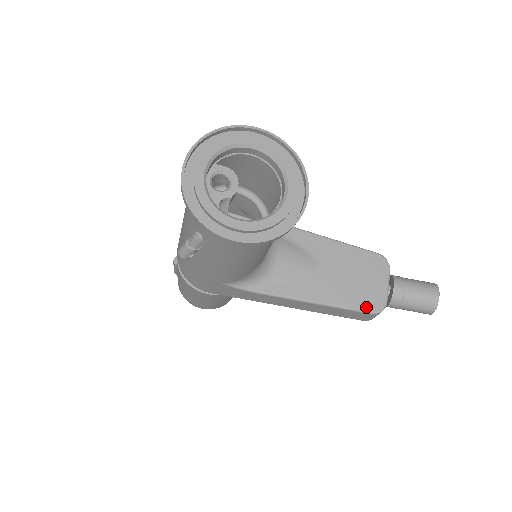
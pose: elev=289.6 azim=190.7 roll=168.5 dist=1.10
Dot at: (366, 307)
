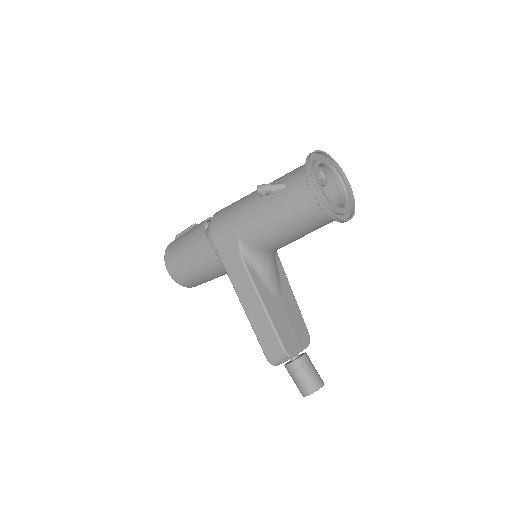
Dot at: (284, 343)
